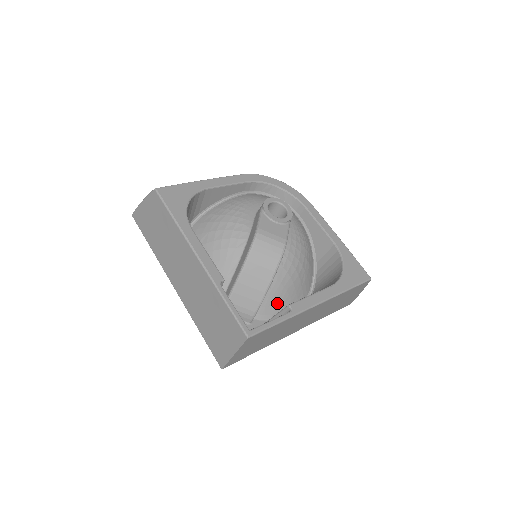
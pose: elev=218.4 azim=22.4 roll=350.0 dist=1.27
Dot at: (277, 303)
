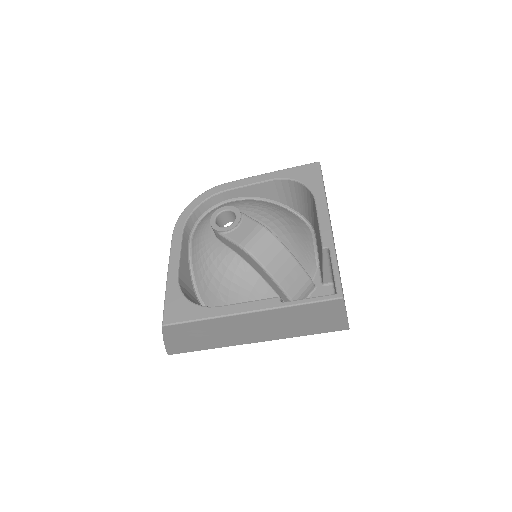
Dot at: (306, 255)
